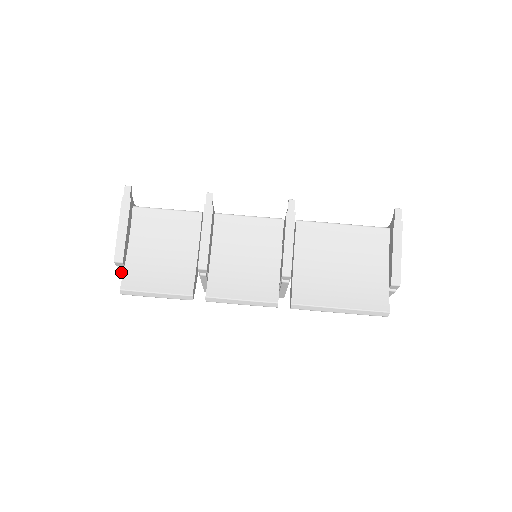
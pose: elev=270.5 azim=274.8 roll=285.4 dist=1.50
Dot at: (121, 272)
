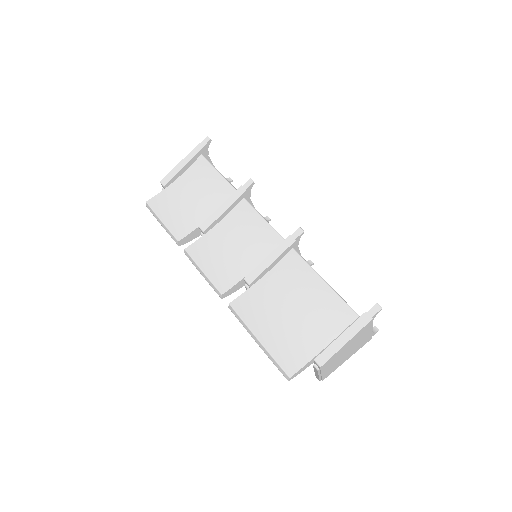
Dot at: occluded
